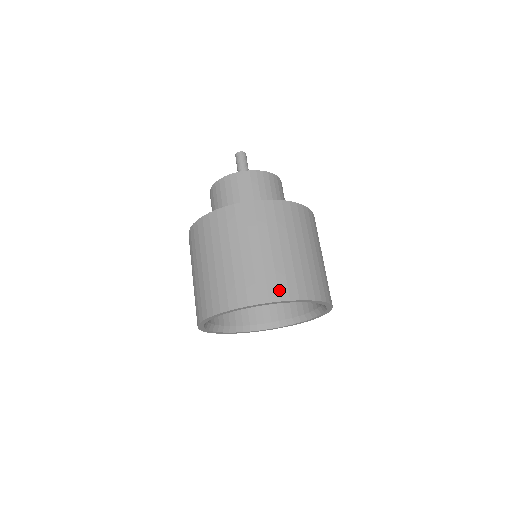
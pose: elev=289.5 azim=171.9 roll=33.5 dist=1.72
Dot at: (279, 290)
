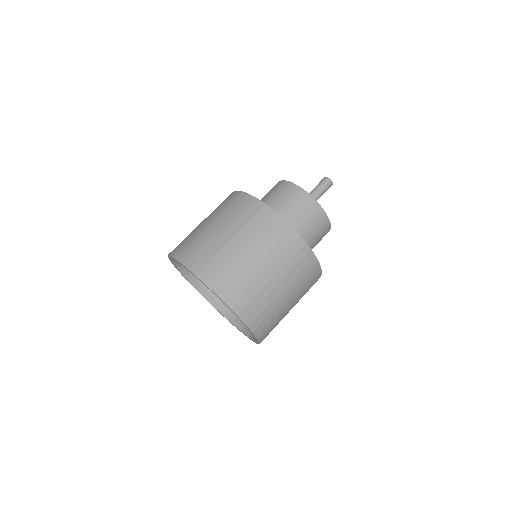
Dot at: (218, 281)
